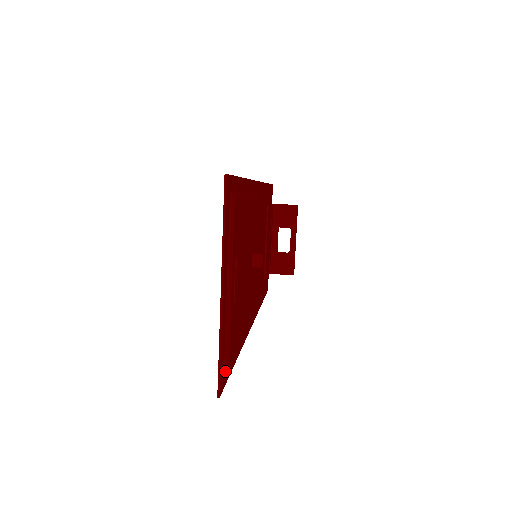
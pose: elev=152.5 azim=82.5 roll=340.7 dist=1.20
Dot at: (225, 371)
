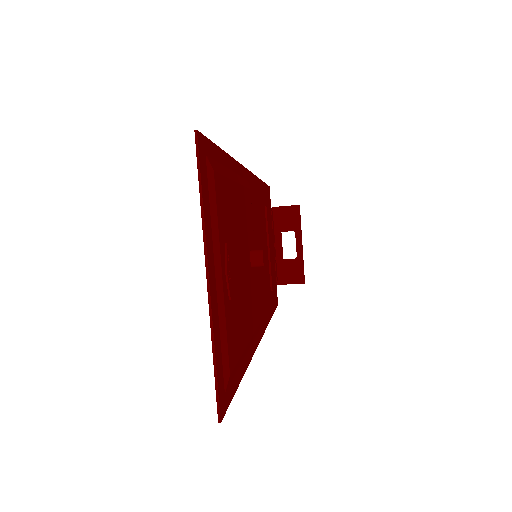
Dot at: (226, 387)
